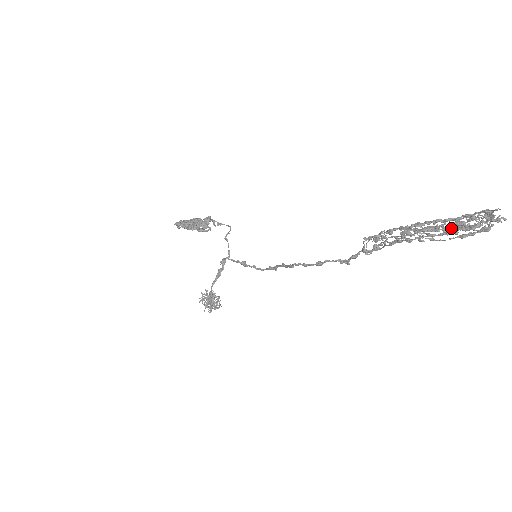
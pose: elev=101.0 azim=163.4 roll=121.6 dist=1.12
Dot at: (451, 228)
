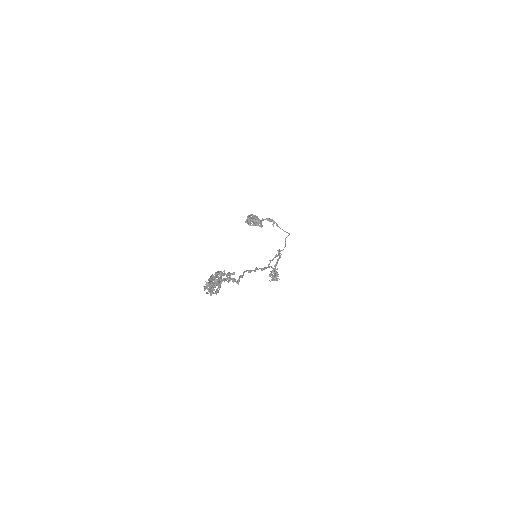
Dot at: (219, 286)
